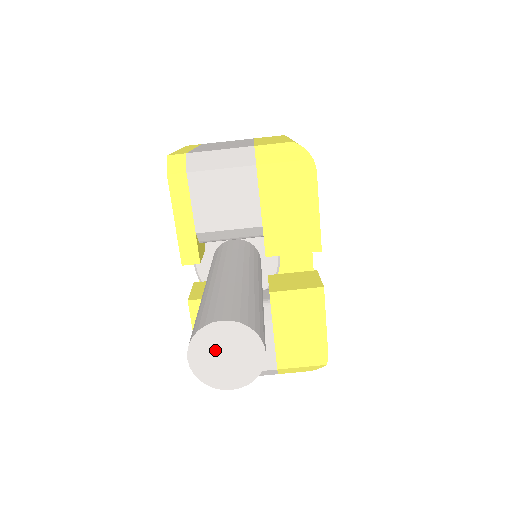
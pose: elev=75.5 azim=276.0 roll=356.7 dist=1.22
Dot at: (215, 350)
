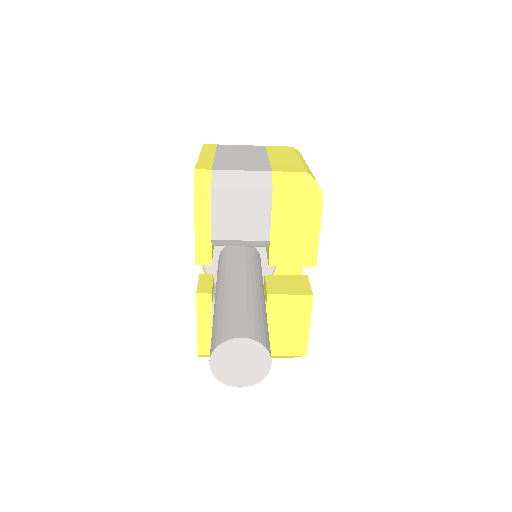
Dot at: (232, 358)
